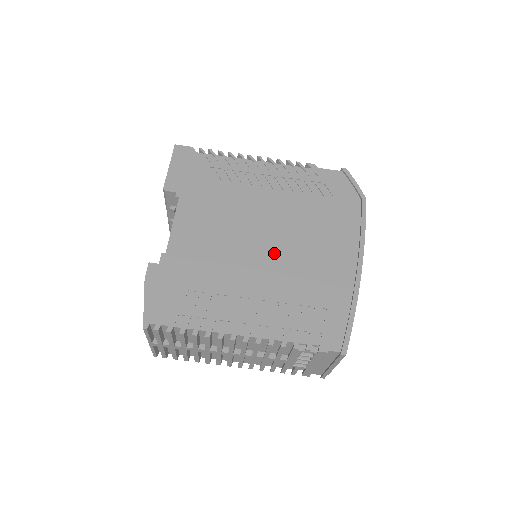
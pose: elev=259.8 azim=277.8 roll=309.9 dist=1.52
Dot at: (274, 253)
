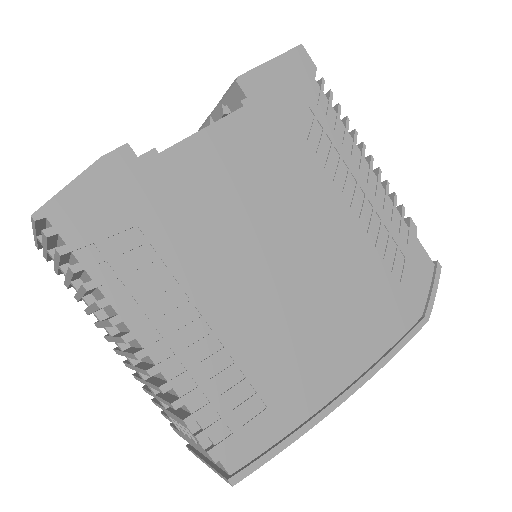
Dot at: (278, 282)
